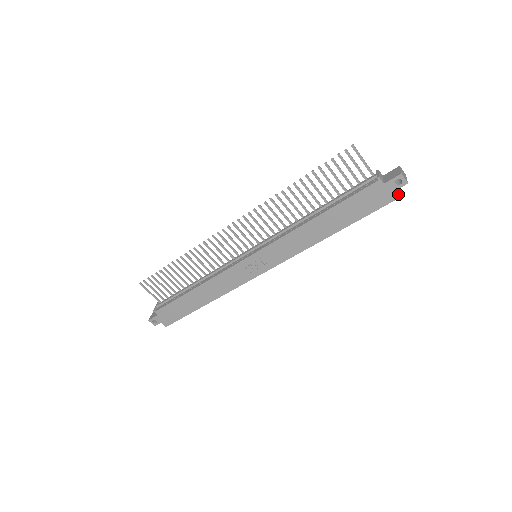
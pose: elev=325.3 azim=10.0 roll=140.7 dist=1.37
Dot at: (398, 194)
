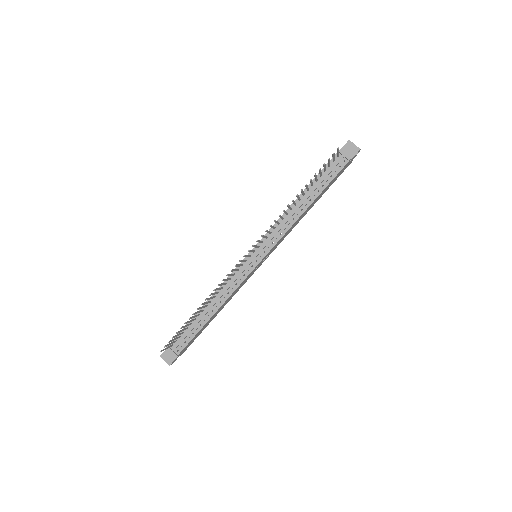
Dot at: occluded
